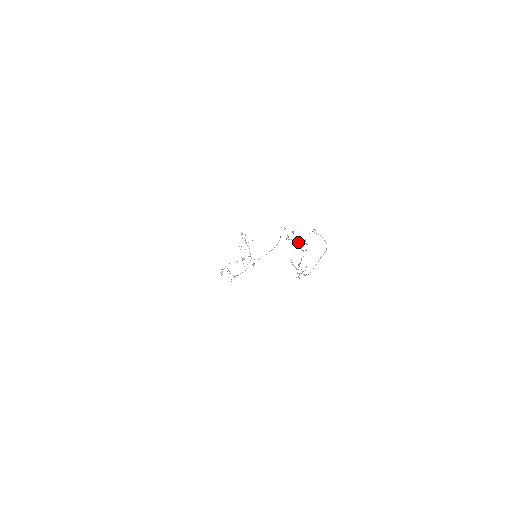
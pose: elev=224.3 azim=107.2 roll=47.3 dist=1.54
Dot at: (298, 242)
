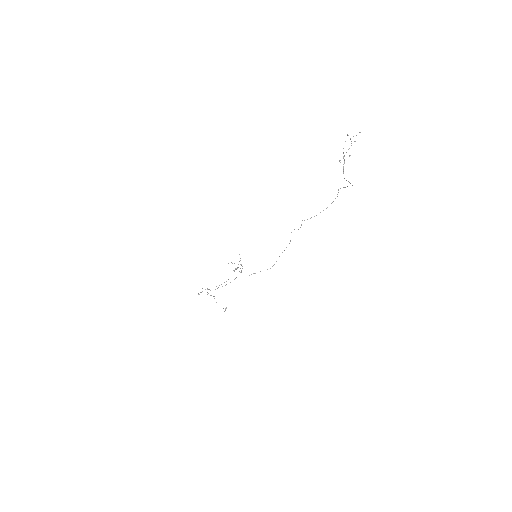
Dot at: (350, 139)
